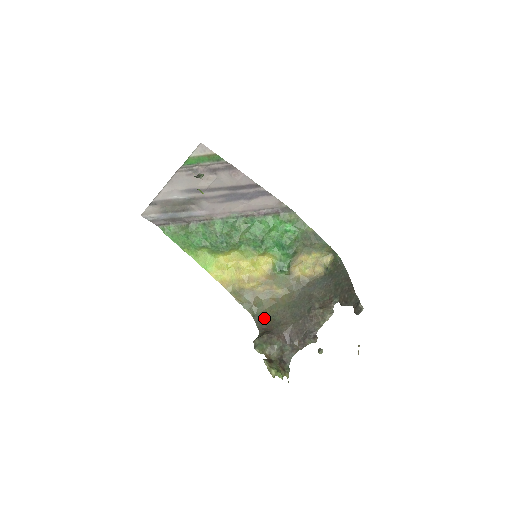
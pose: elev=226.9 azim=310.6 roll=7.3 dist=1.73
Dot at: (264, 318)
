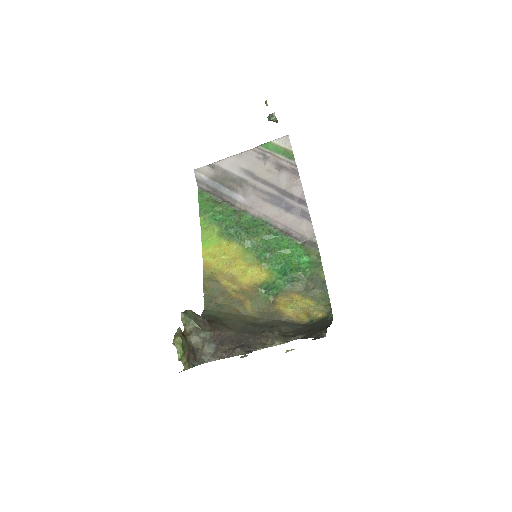
Dot at: (214, 315)
